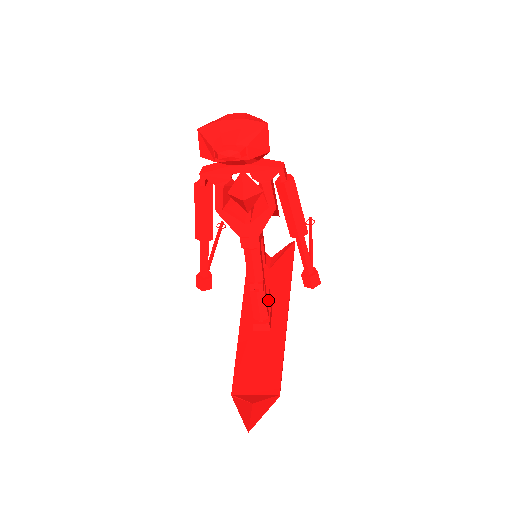
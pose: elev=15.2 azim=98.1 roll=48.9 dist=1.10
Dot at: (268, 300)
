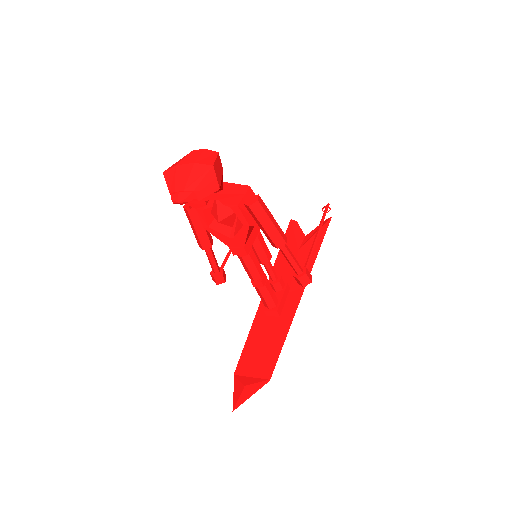
Dot at: (281, 288)
